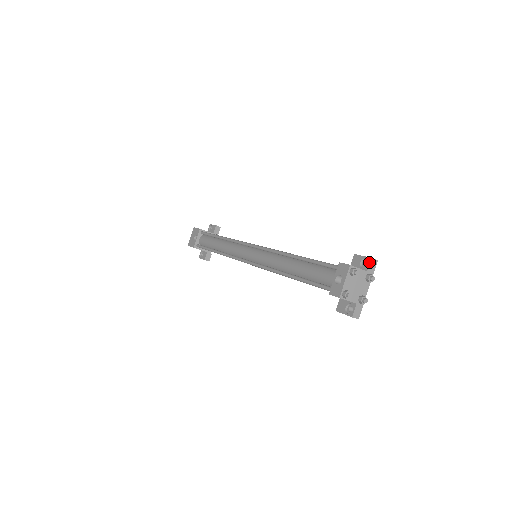
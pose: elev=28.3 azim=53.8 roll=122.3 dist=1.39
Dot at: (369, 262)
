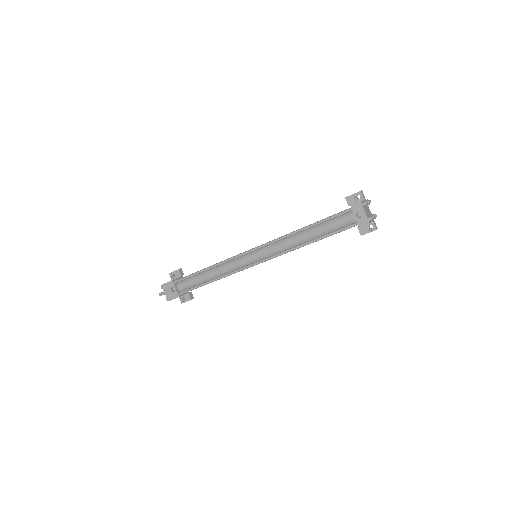
Dot at: (361, 194)
